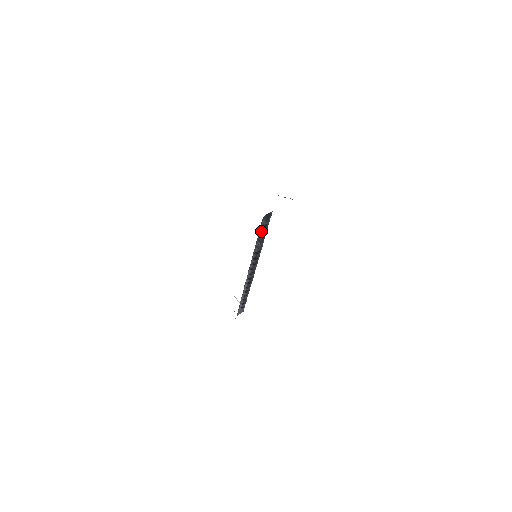
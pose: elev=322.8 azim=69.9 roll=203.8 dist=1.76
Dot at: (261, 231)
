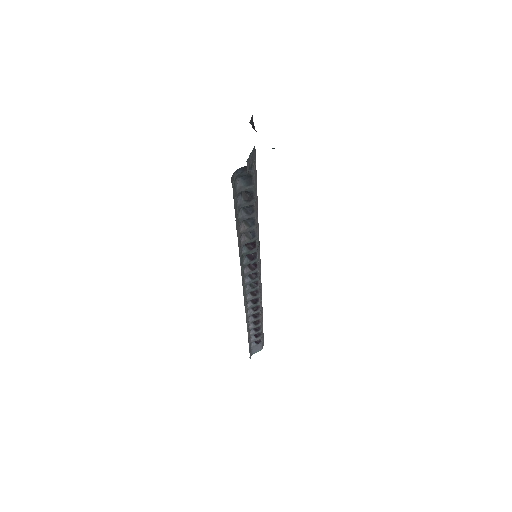
Dot at: (242, 203)
